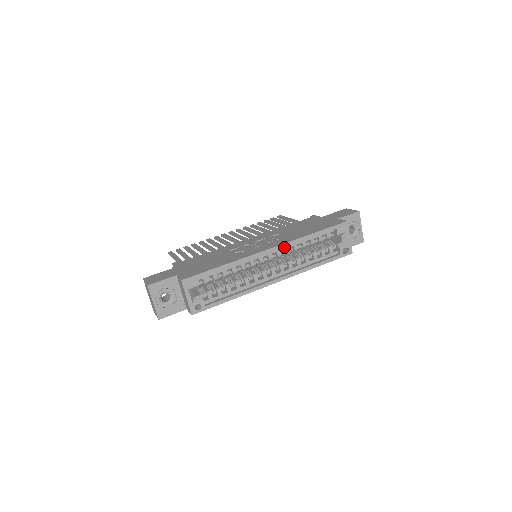
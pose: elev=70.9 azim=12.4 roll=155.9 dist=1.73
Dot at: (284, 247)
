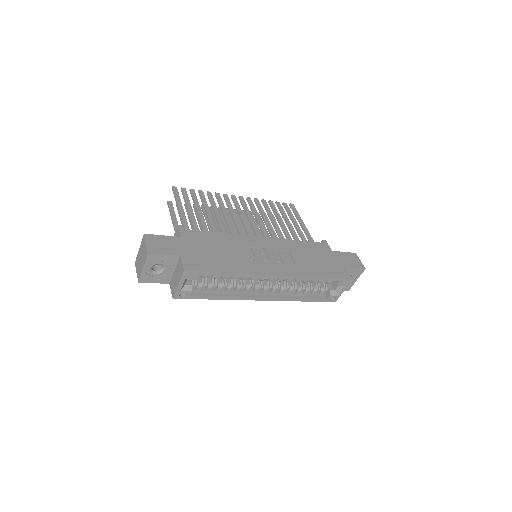
Dot at: occluded
